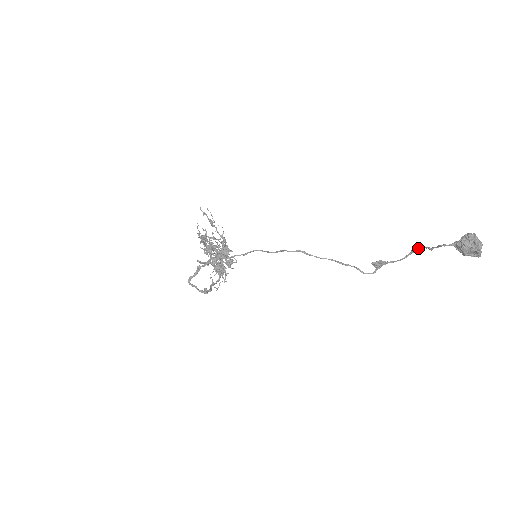
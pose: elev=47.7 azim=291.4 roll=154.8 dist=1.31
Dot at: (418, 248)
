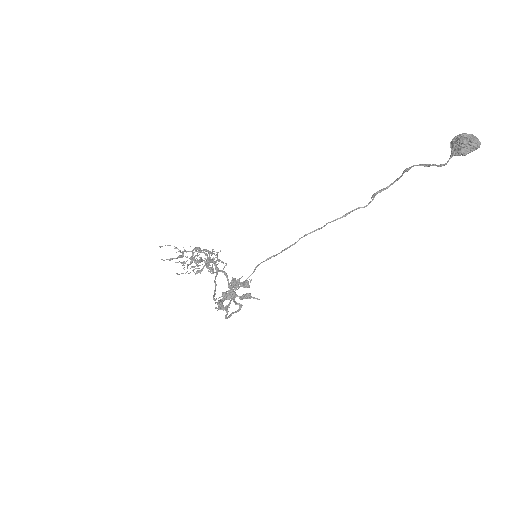
Dot at: occluded
